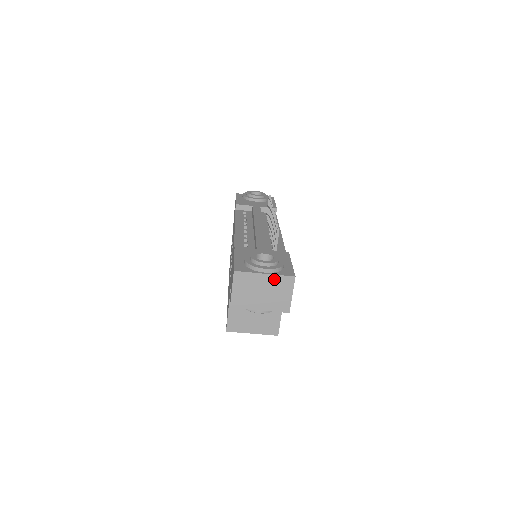
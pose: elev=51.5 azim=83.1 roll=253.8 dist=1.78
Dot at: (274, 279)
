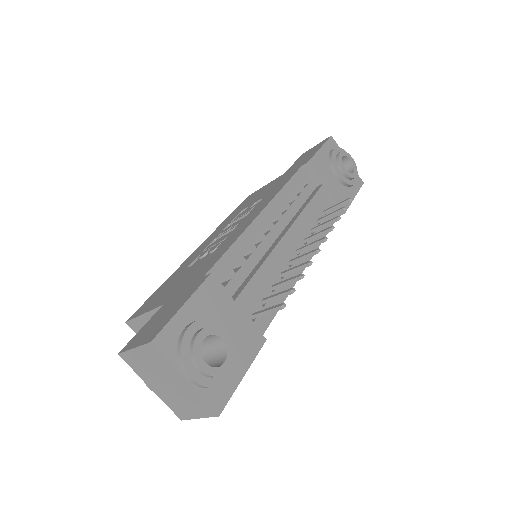
Dot at: (192, 393)
